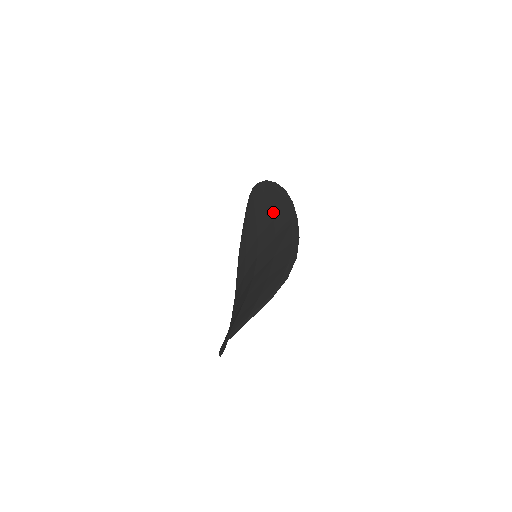
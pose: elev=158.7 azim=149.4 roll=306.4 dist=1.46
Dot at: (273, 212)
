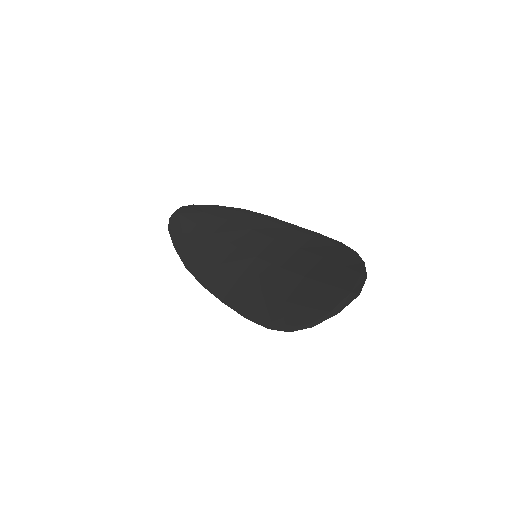
Dot at: (243, 224)
